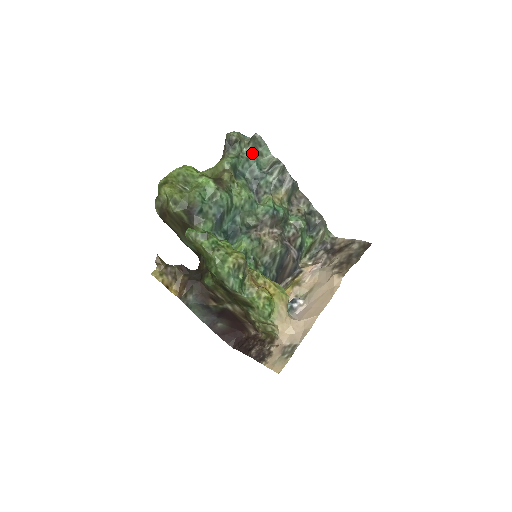
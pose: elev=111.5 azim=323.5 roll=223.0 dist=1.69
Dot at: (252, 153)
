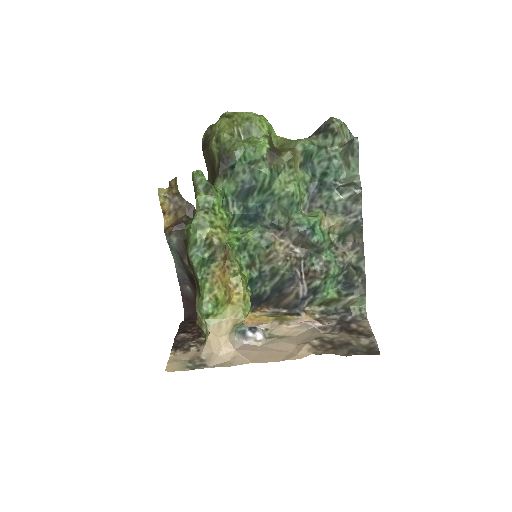
Dot at: (341, 156)
